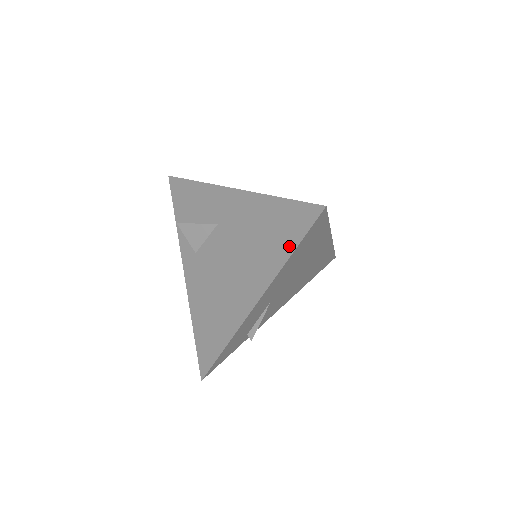
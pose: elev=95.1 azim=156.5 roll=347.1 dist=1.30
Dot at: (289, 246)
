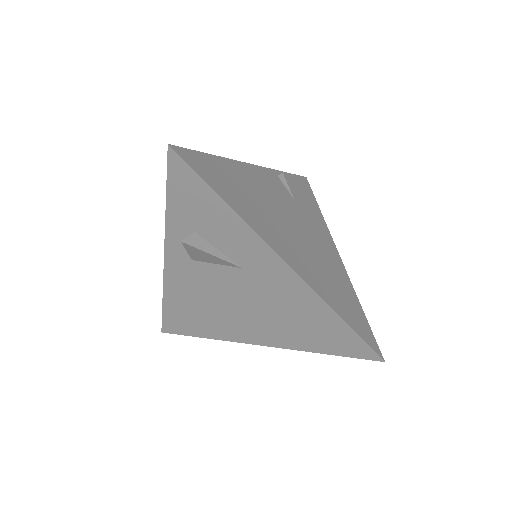
Dot at: (325, 349)
